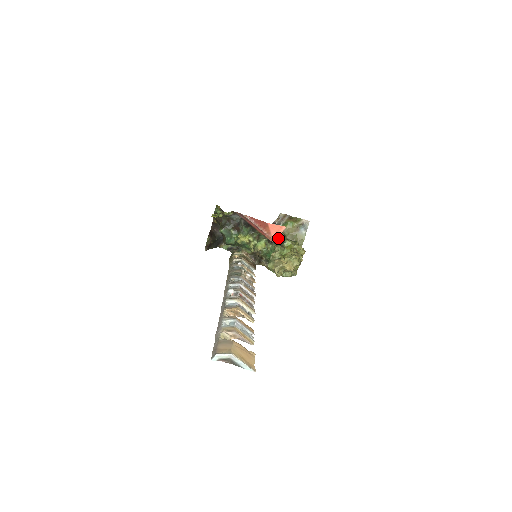
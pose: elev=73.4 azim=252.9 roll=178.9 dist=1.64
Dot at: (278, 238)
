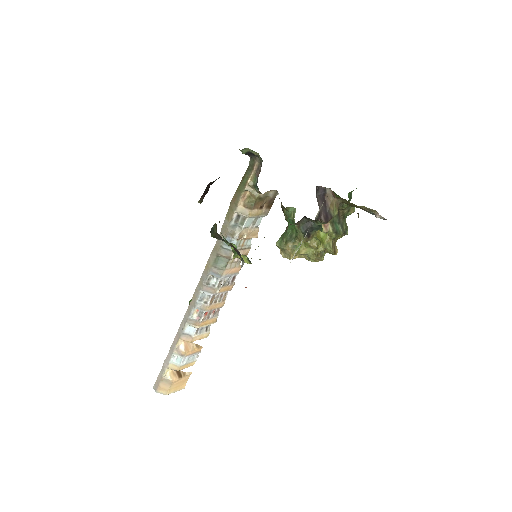
Dot at: (315, 223)
